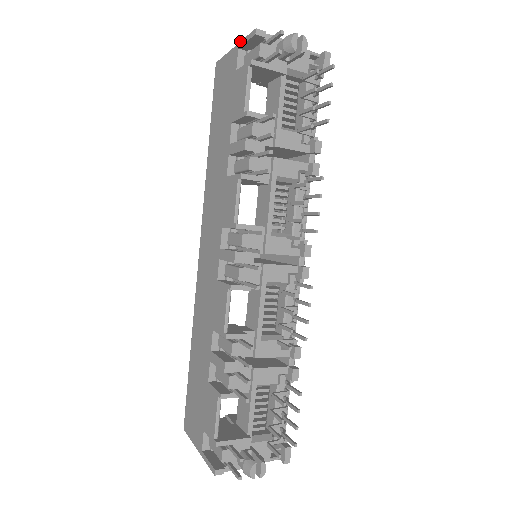
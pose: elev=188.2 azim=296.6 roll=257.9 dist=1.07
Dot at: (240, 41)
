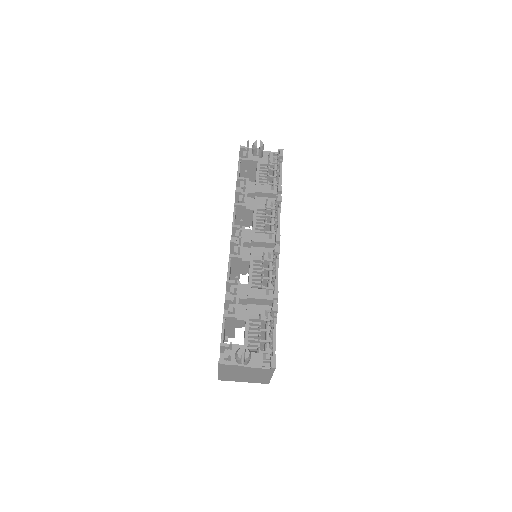
Dot at: occluded
